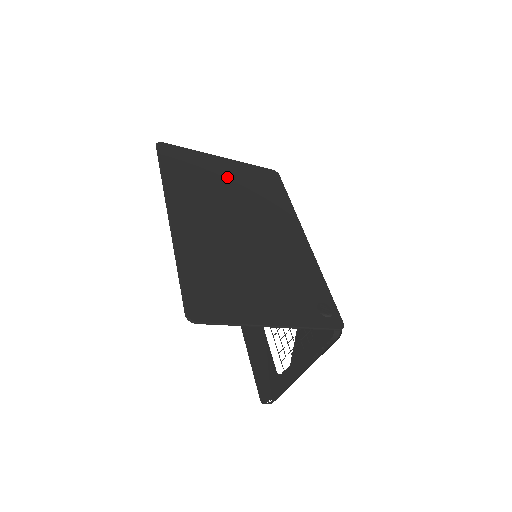
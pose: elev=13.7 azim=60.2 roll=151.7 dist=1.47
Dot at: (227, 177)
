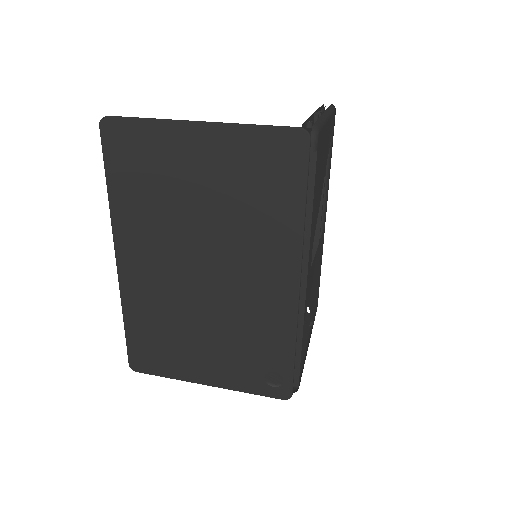
Dot at: (199, 175)
